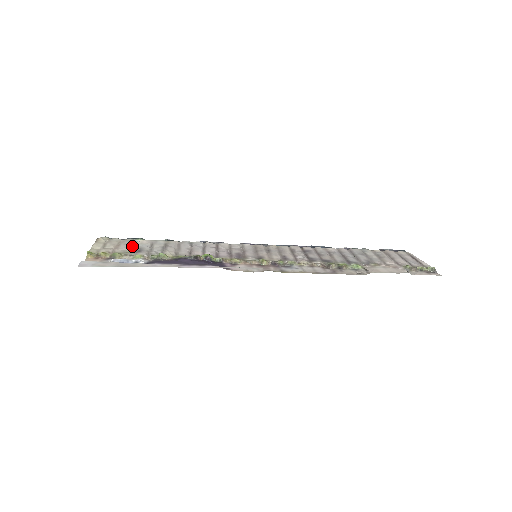
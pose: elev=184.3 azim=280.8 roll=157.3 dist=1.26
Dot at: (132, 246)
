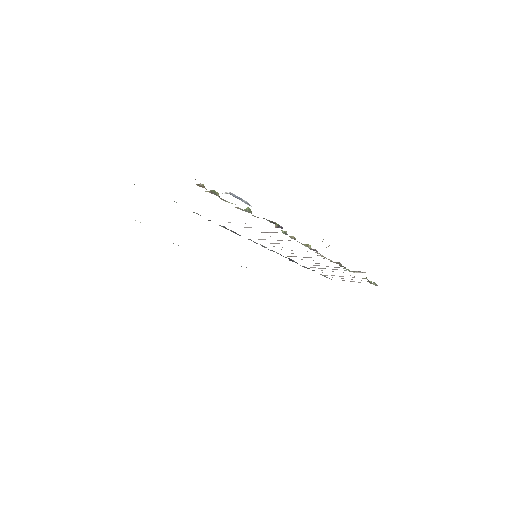
Dot at: occluded
